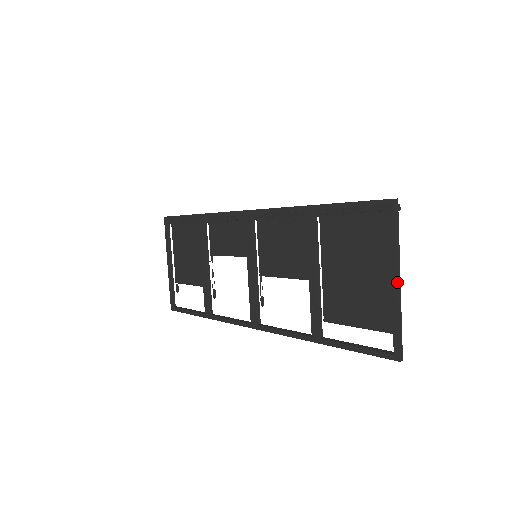
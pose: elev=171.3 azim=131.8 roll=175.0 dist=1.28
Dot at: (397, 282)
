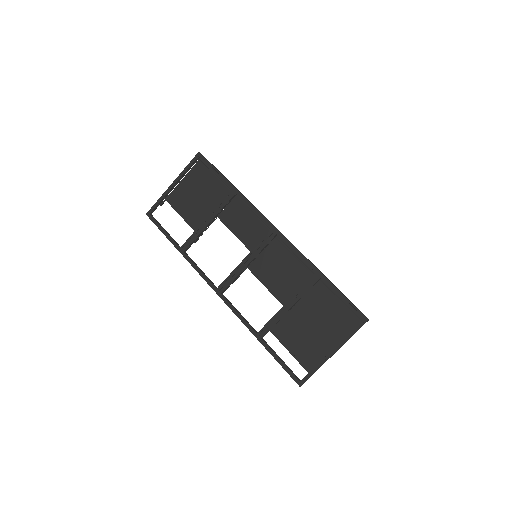
Dot at: (333, 354)
